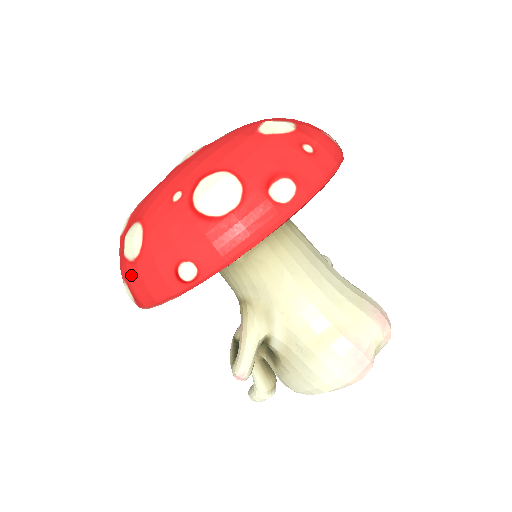
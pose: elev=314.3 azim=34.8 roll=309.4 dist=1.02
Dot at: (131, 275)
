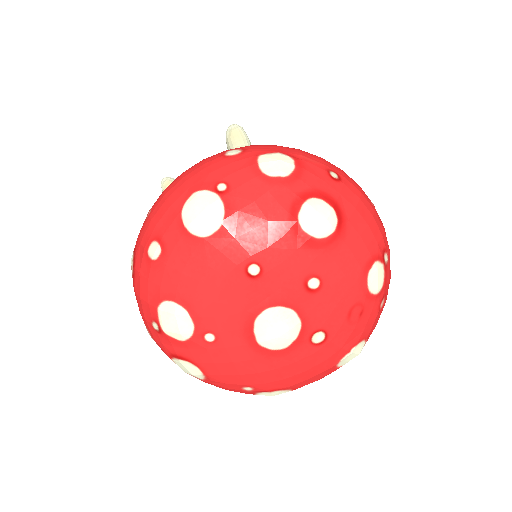
Dot at: occluded
